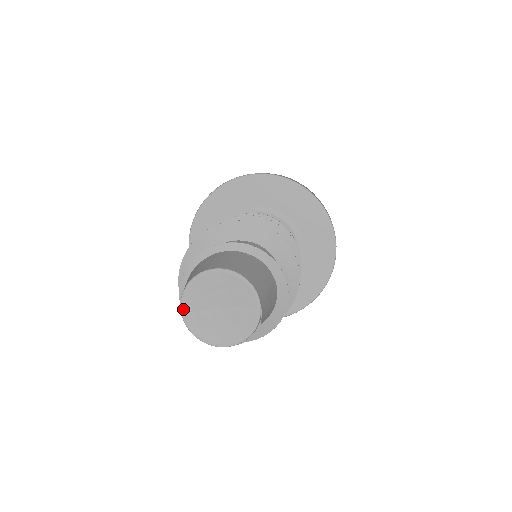
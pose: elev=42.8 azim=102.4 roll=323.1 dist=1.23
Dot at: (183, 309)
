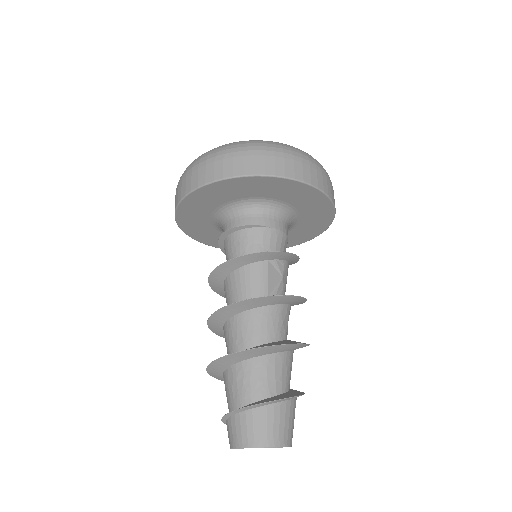
Dot at: occluded
